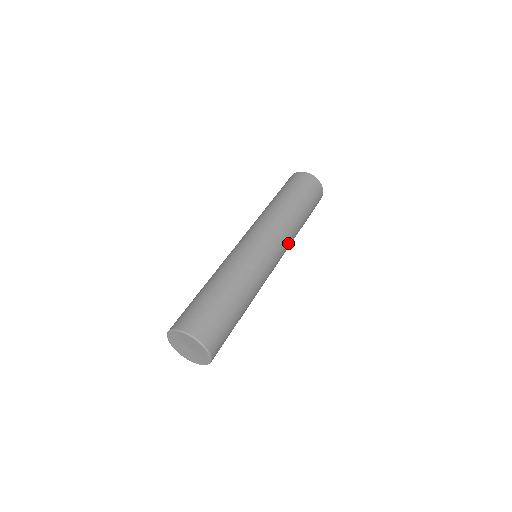
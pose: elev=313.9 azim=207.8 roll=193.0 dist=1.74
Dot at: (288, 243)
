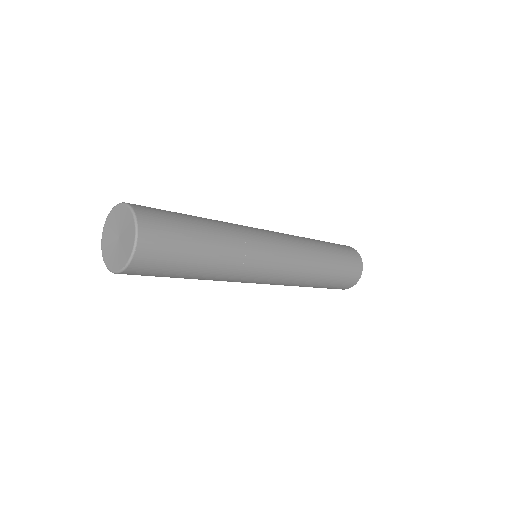
Dot at: (294, 240)
